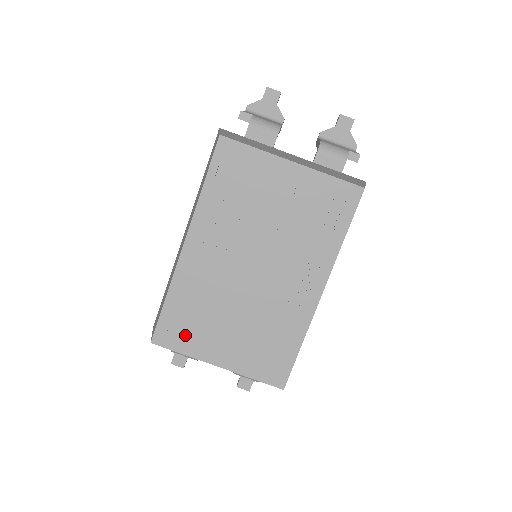
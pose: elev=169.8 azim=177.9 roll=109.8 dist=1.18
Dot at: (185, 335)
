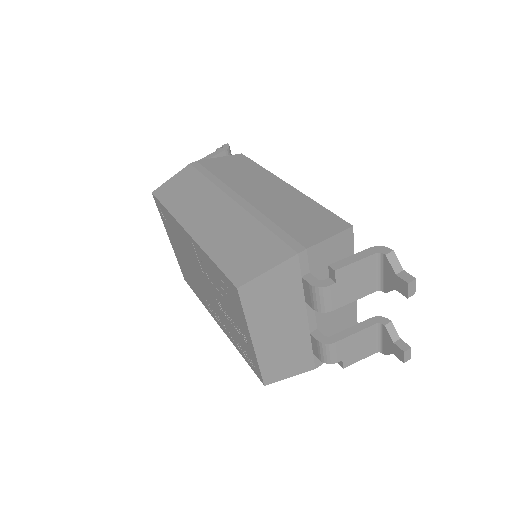
Dot at: (165, 220)
